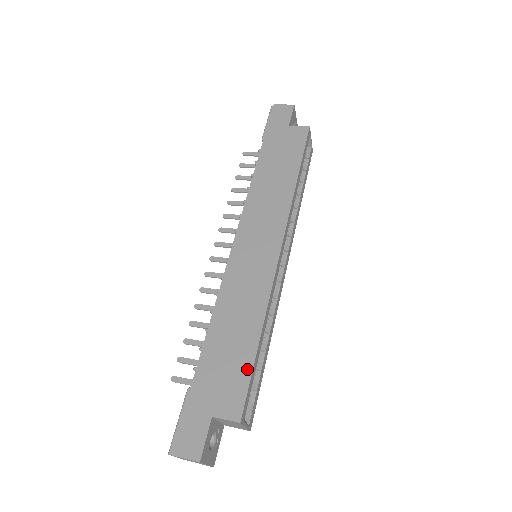
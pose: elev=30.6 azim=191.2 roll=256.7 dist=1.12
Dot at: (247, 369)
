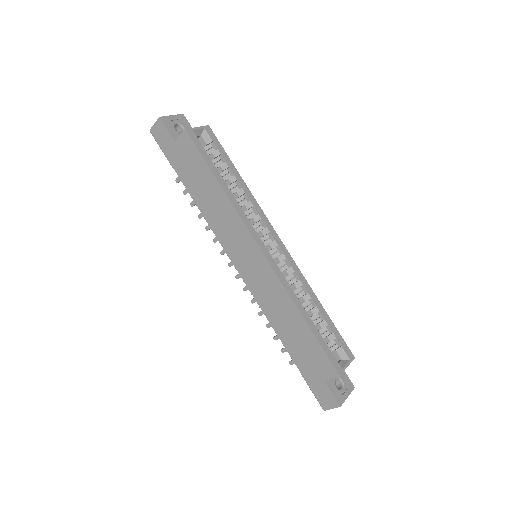
Dot at: (316, 344)
